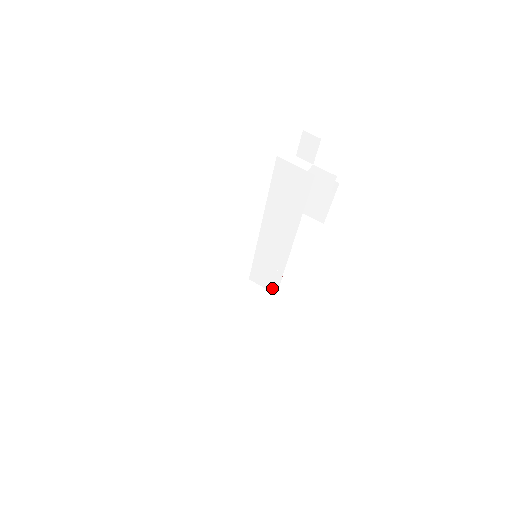
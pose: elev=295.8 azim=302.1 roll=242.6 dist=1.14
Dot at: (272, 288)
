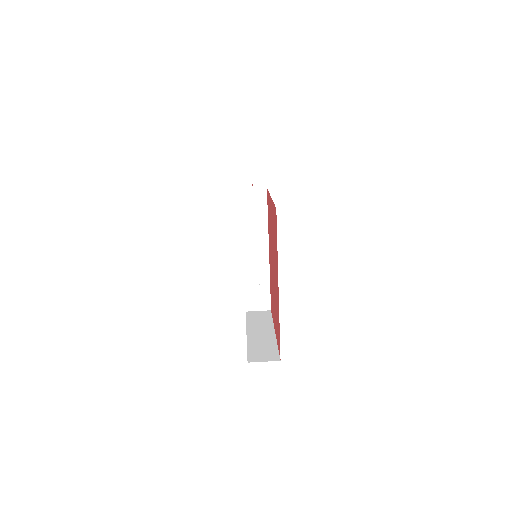
Dot at: (266, 306)
